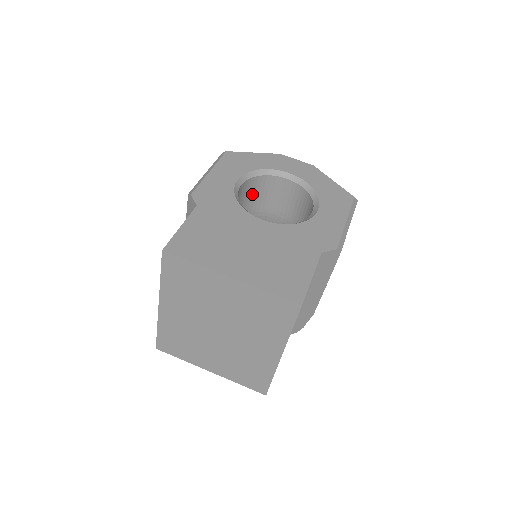
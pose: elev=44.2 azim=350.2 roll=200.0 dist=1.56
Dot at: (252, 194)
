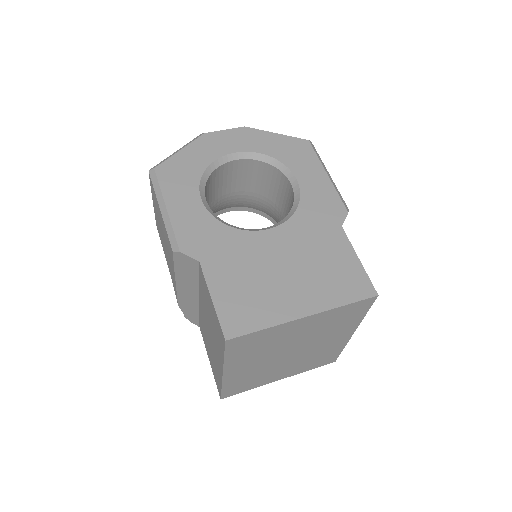
Dot at: (207, 196)
